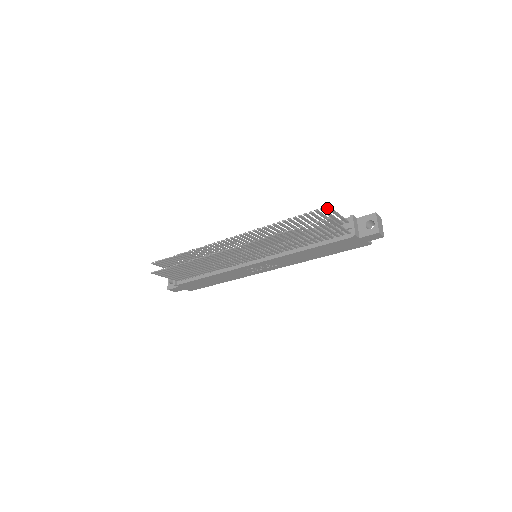
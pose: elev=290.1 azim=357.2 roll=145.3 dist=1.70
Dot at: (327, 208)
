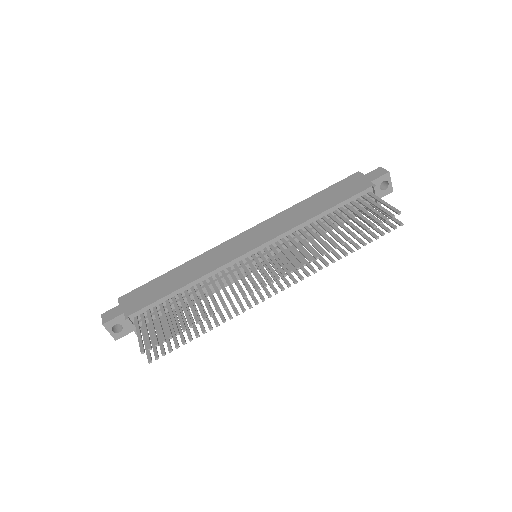
Dot at: occluded
